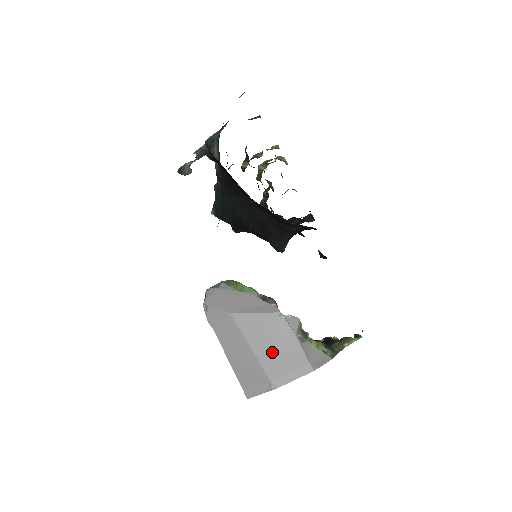
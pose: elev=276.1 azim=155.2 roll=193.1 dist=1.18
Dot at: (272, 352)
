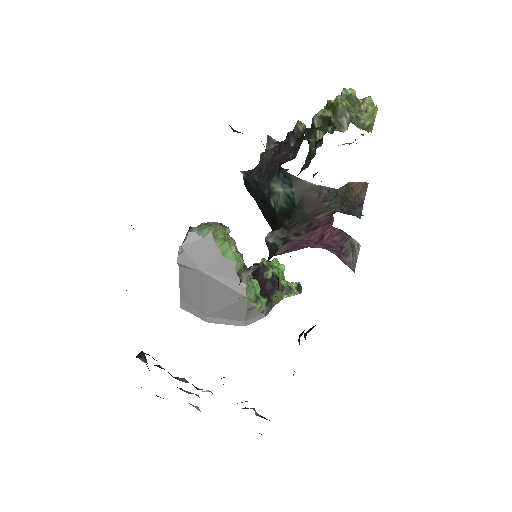
Dot at: (220, 307)
